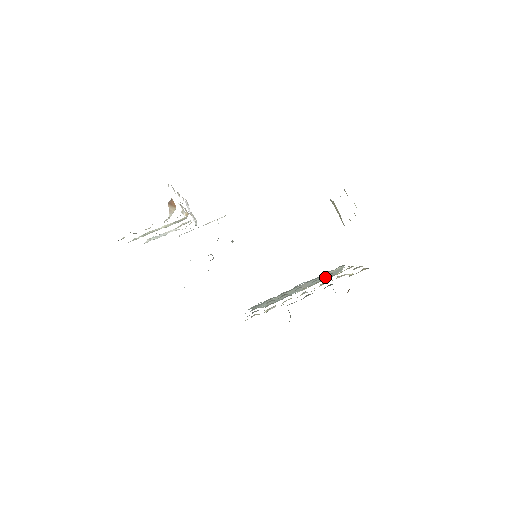
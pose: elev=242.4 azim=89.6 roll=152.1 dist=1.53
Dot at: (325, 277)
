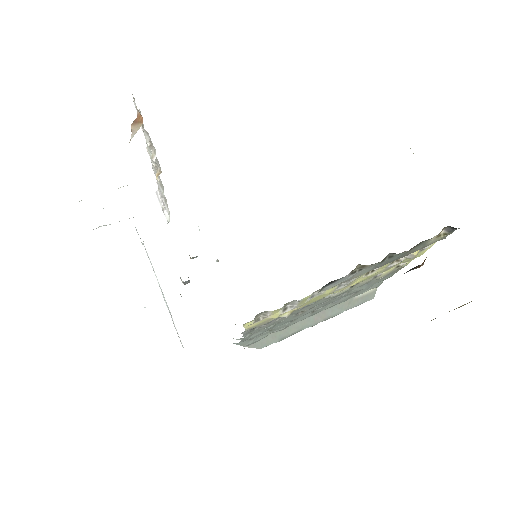
Dot at: (351, 305)
